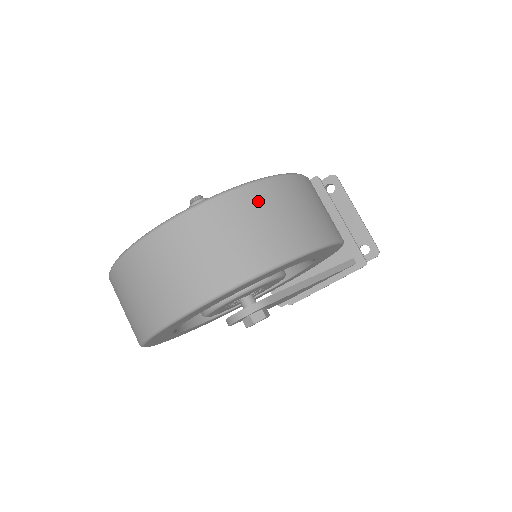
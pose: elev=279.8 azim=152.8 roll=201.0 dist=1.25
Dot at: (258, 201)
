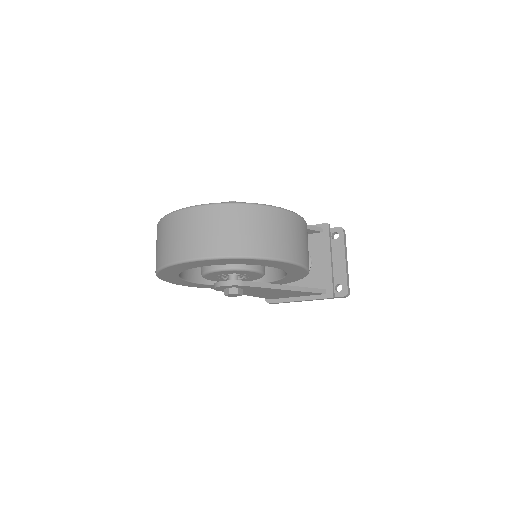
Dot at: (253, 216)
